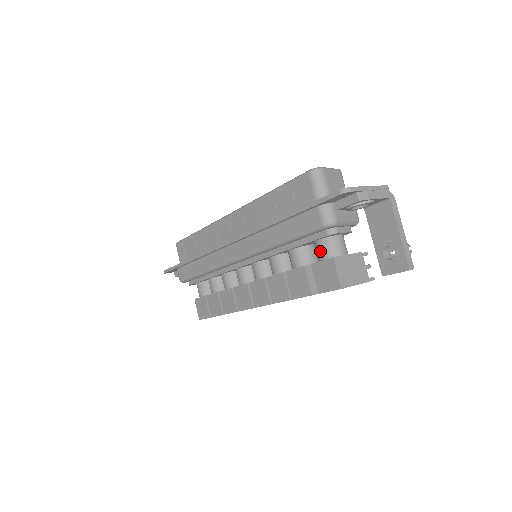
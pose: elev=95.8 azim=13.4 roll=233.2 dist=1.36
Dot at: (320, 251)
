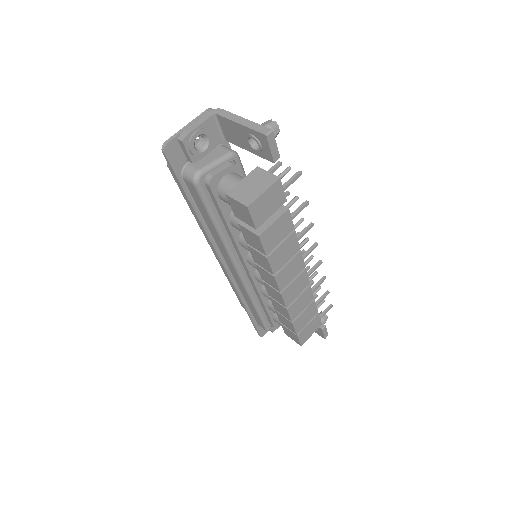
Dot at: (225, 201)
